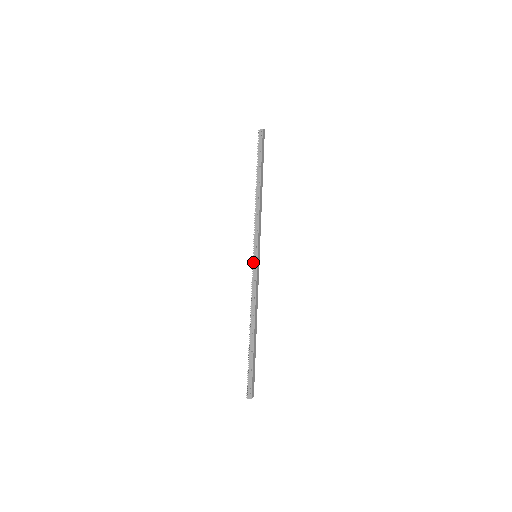
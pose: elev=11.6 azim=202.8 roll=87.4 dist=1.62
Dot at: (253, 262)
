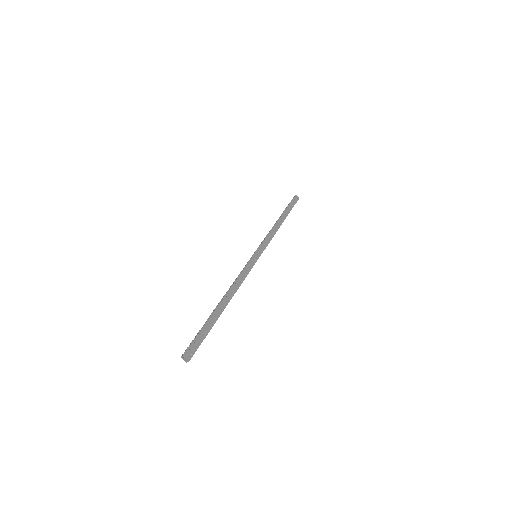
Dot at: (254, 256)
